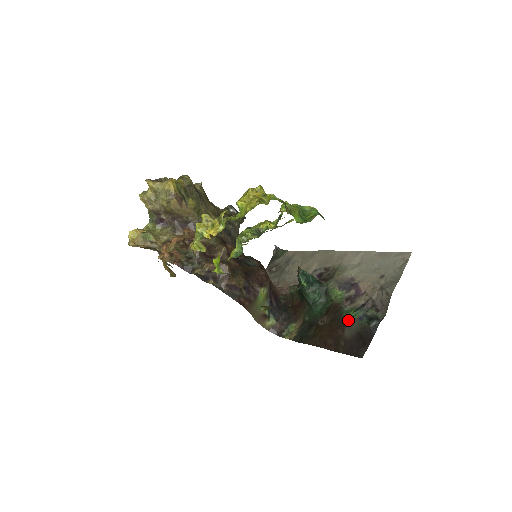
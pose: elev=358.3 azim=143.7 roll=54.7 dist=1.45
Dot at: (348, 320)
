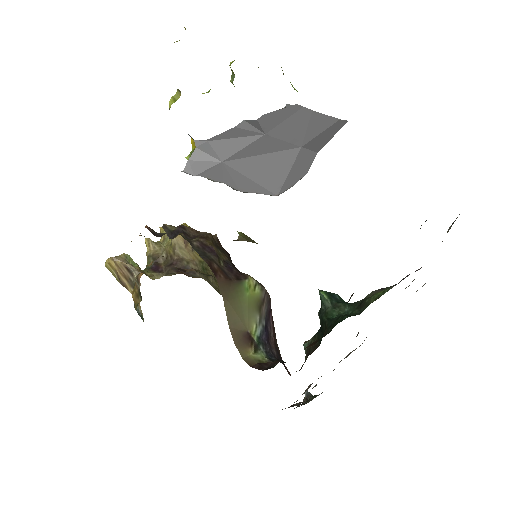
Dot at: occluded
